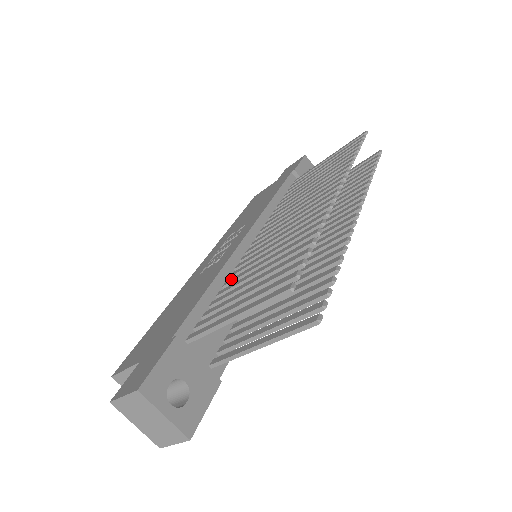
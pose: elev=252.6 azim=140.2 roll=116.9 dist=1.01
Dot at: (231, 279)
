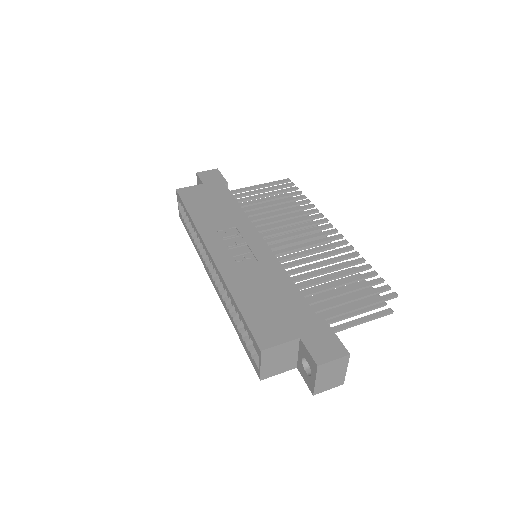
Dot at: (295, 278)
